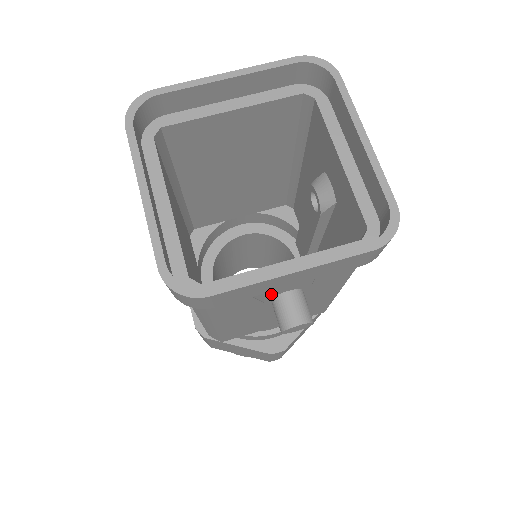
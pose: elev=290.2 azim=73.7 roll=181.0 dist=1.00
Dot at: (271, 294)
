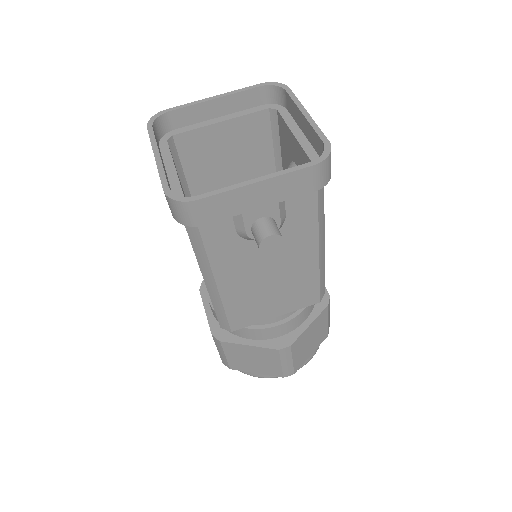
Dot at: (248, 218)
